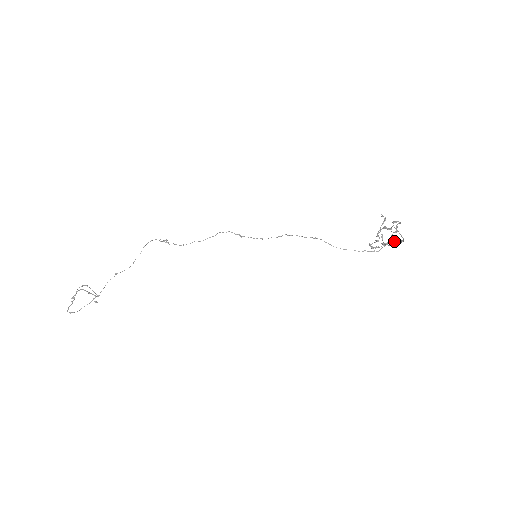
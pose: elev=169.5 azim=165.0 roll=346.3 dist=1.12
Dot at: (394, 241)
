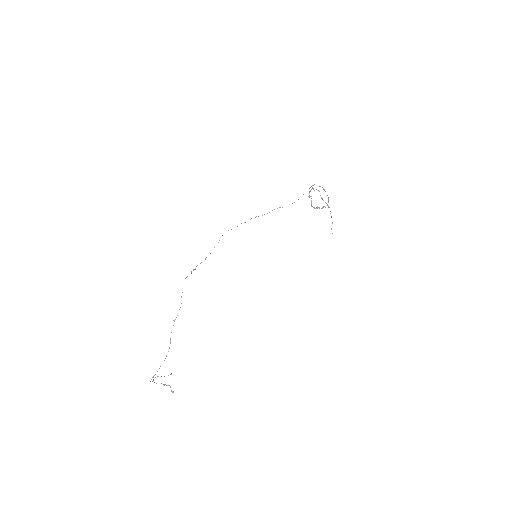
Dot at: (328, 206)
